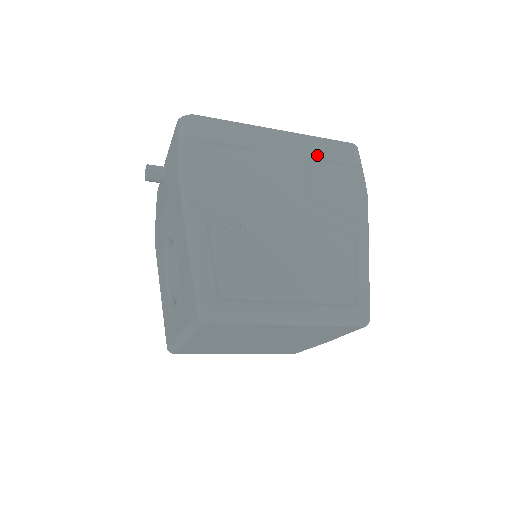
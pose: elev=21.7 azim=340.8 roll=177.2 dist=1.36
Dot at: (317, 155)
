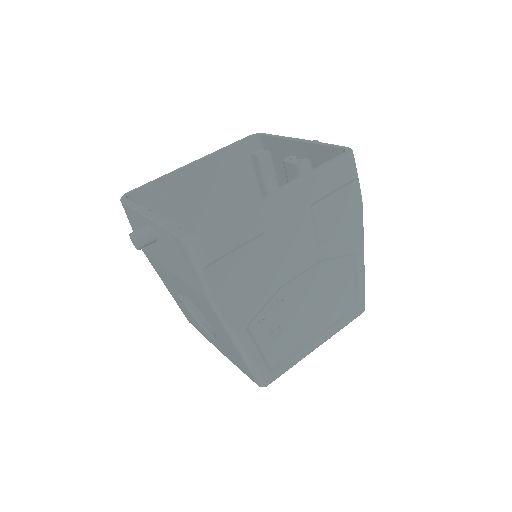
Dot at: (320, 195)
